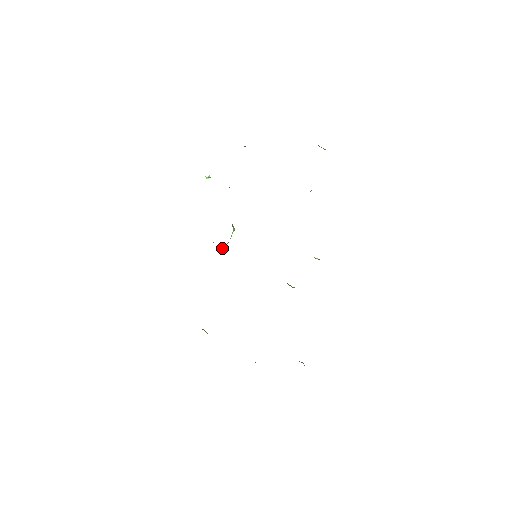
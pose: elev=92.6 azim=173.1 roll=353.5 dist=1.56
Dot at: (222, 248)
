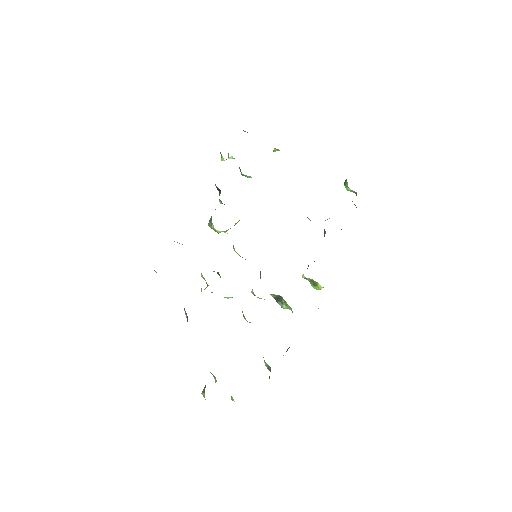
Dot at: (221, 231)
